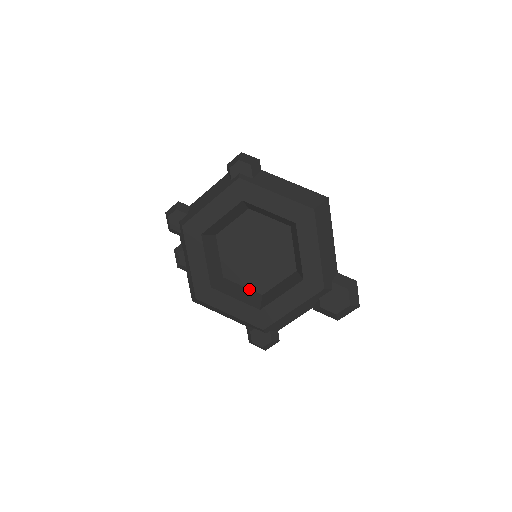
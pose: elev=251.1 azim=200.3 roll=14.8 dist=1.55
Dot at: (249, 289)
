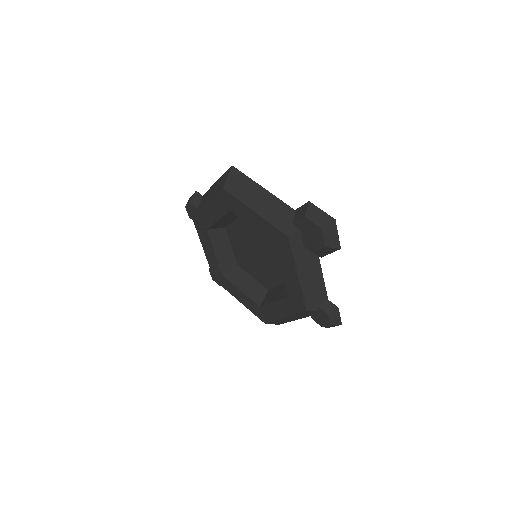
Dot at: (284, 284)
